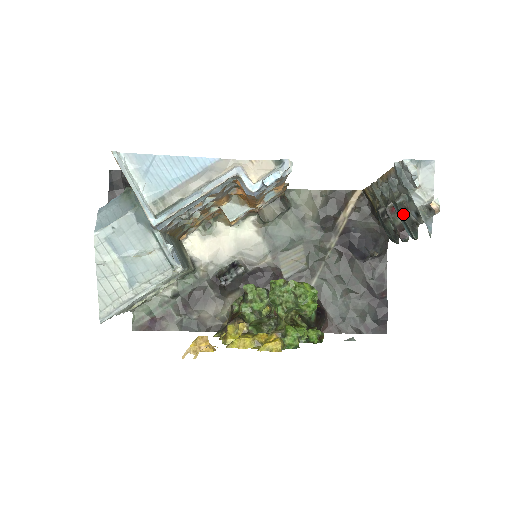
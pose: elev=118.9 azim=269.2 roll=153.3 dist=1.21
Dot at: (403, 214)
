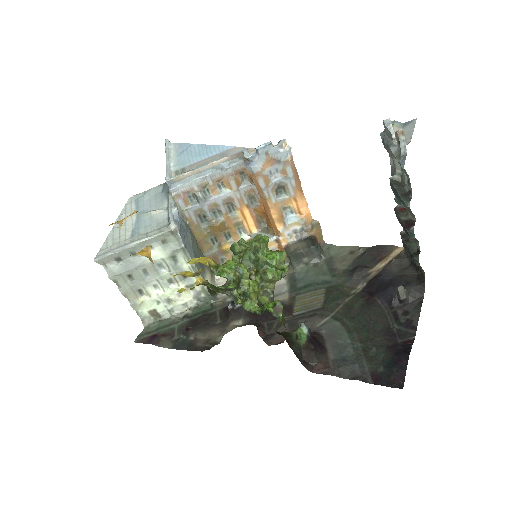
Dot at: (395, 185)
